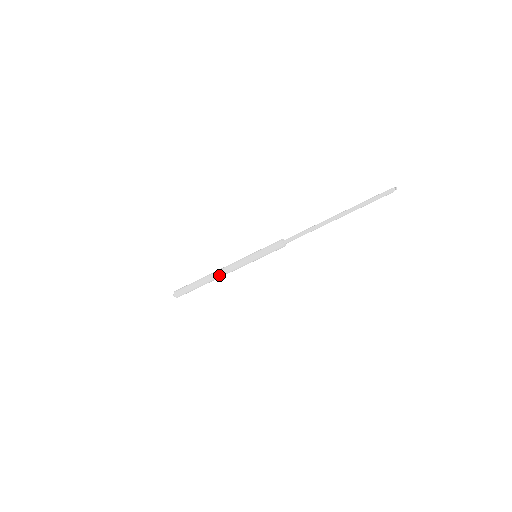
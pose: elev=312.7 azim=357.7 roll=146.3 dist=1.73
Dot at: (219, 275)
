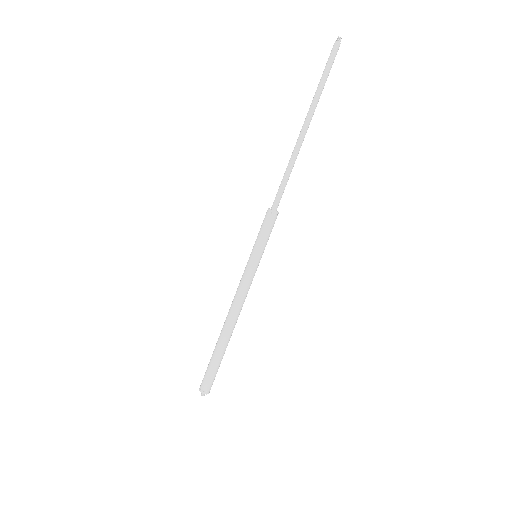
Dot at: (235, 318)
